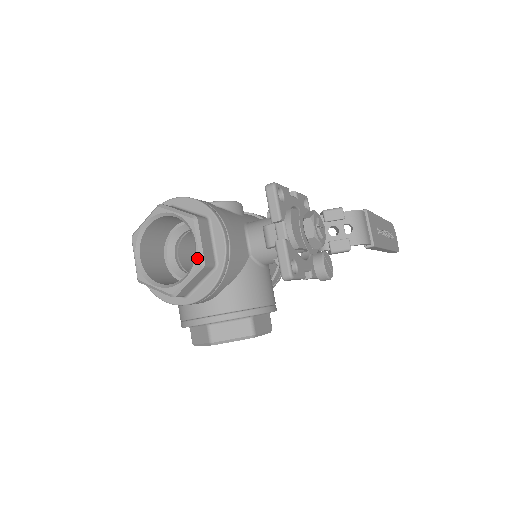
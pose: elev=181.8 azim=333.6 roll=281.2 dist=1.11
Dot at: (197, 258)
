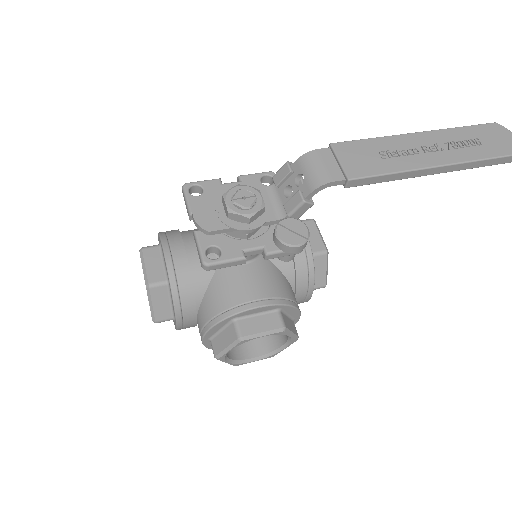
Dot at: (145, 282)
